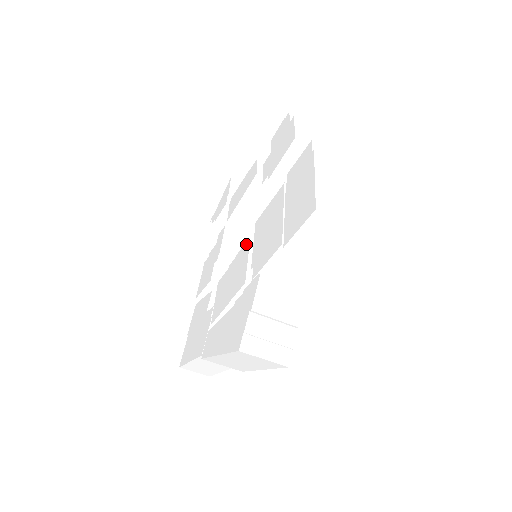
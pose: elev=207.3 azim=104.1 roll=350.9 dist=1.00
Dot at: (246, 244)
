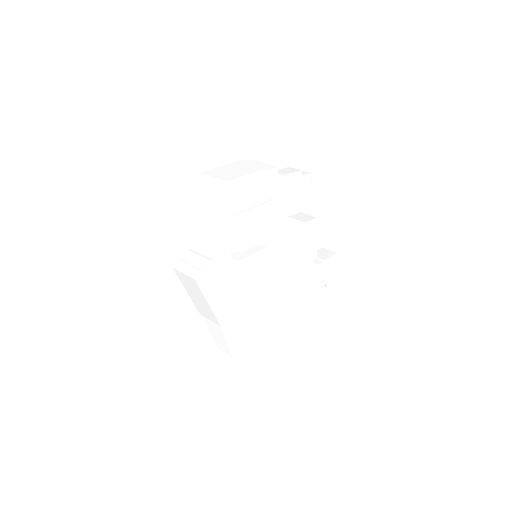
Dot at: occluded
